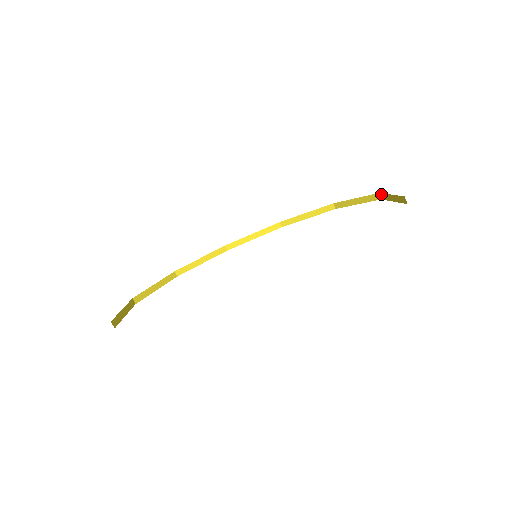
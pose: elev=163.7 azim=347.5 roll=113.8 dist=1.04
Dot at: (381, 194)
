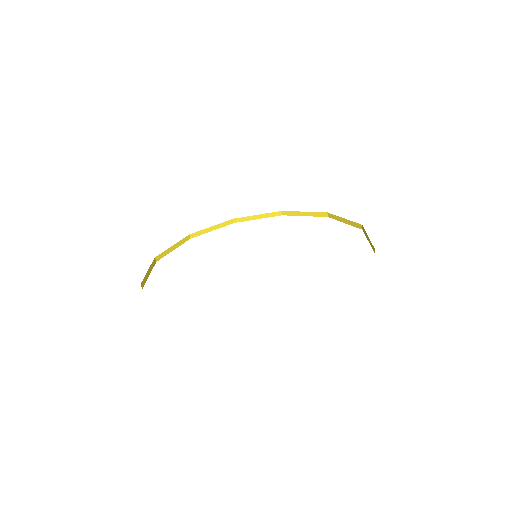
Dot at: (363, 227)
